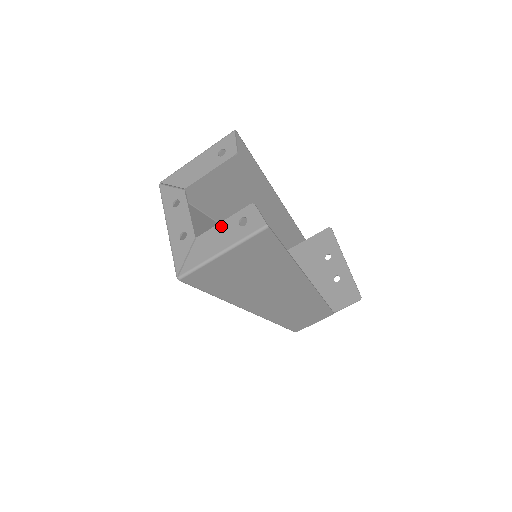
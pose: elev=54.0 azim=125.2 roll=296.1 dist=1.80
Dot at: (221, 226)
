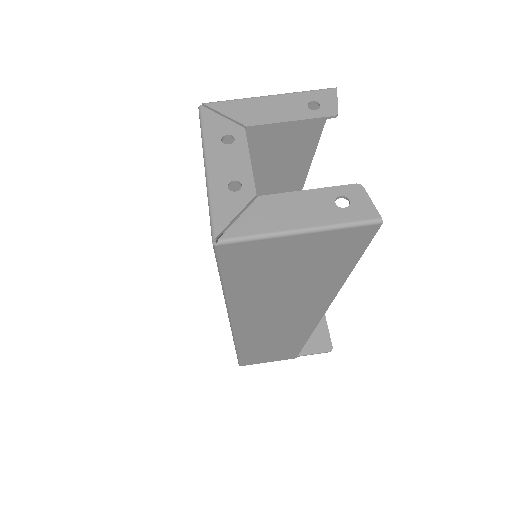
Dot at: (305, 195)
